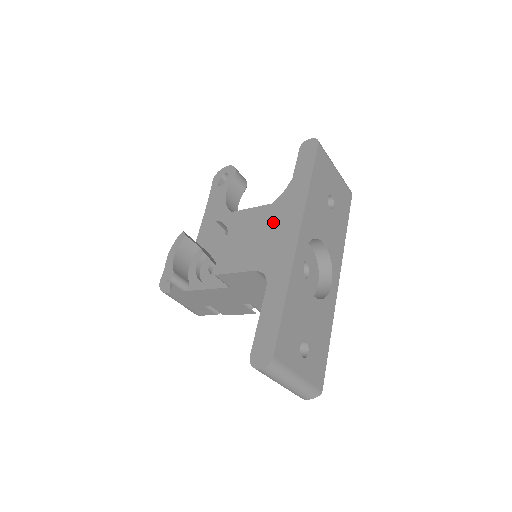
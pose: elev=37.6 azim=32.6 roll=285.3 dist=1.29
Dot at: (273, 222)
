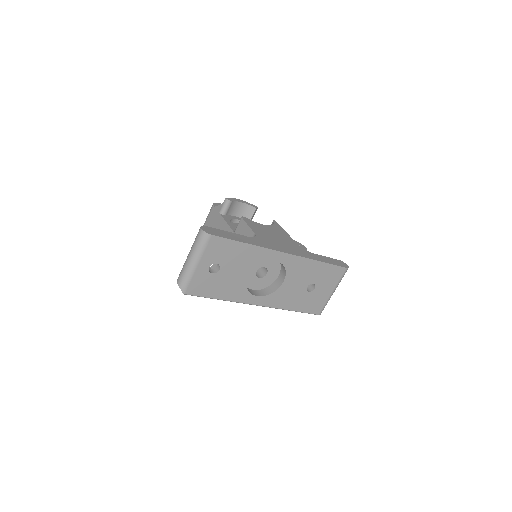
Dot at: (288, 244)
